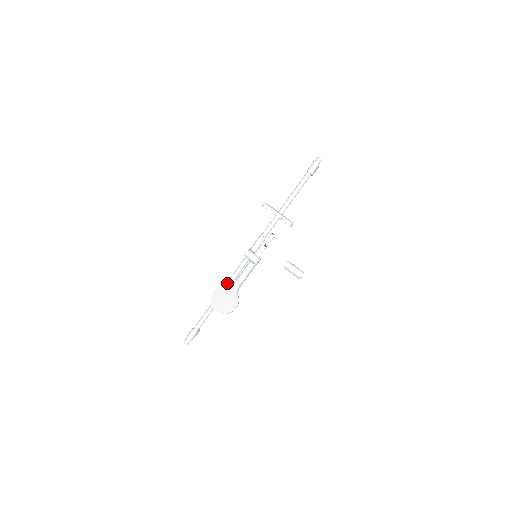
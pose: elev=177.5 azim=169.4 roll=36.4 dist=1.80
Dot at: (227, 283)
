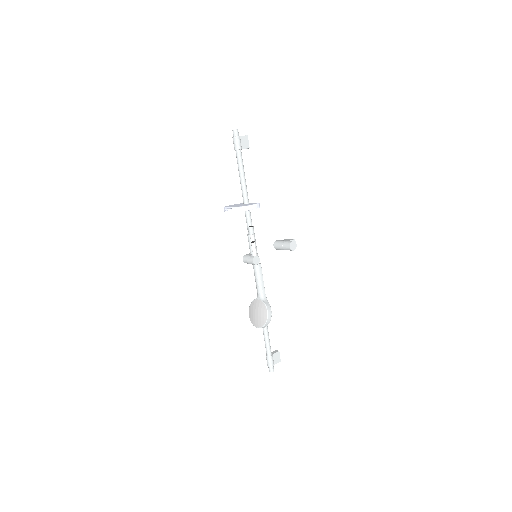
Dot at: occluded
